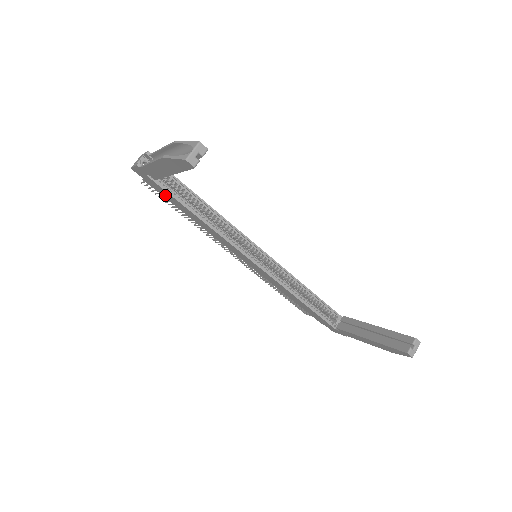
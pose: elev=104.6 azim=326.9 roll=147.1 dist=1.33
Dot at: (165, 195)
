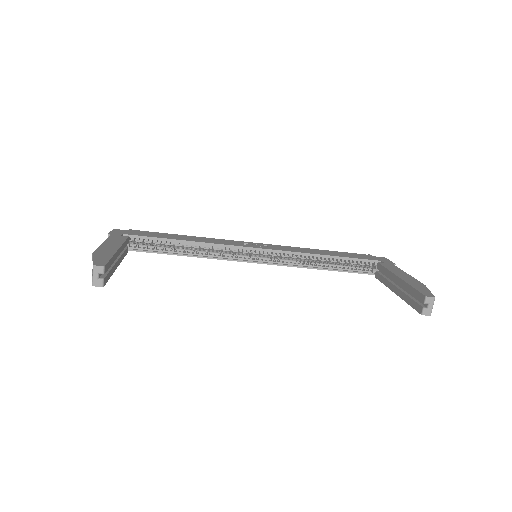
Dot at: occluded
